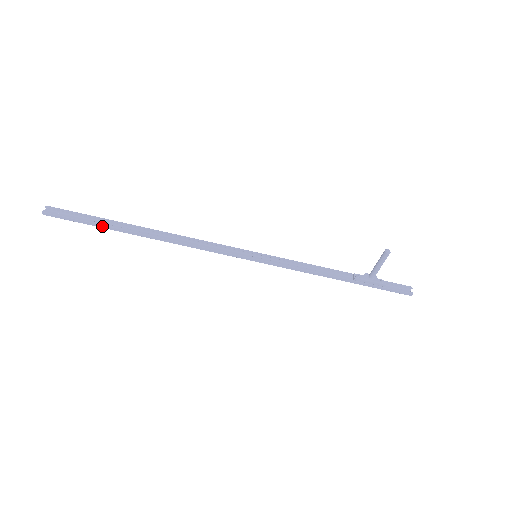
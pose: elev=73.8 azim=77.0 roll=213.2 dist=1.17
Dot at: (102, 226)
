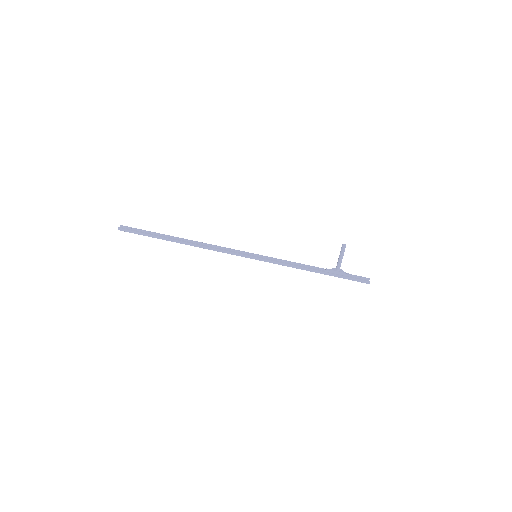
Dot at: (155, 236)
